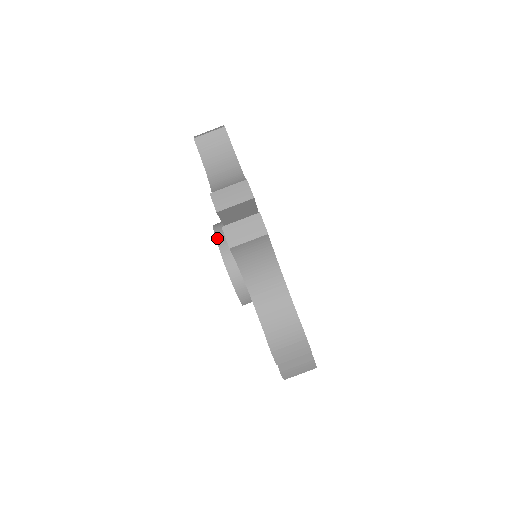
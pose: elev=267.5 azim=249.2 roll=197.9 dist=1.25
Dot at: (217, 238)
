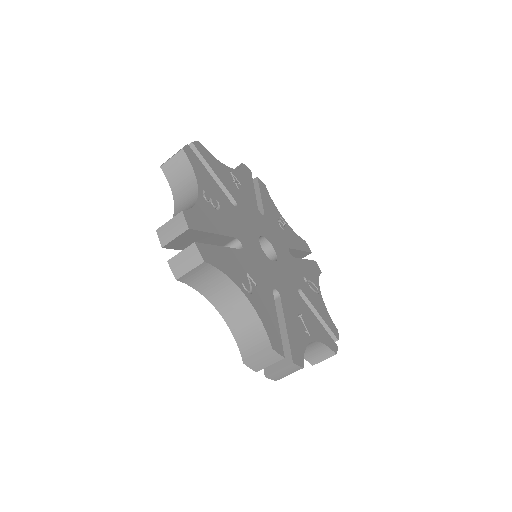
Dot at: occluded
